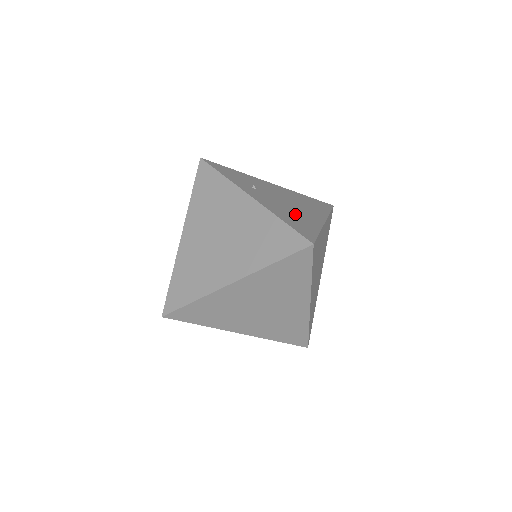
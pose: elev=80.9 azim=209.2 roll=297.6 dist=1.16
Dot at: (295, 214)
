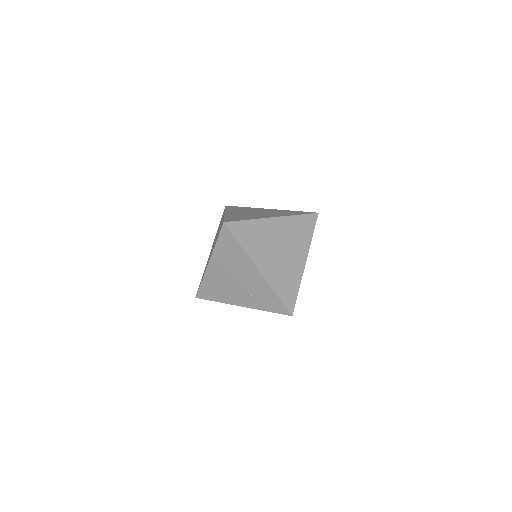
Dot at: occluded
